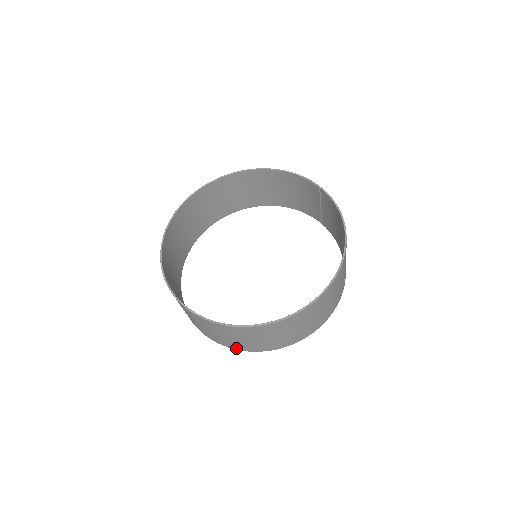
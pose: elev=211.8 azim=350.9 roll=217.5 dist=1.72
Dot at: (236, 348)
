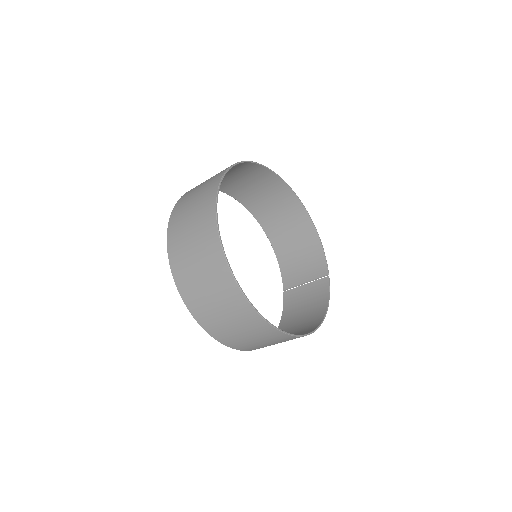
Dot at: (182, 290)
